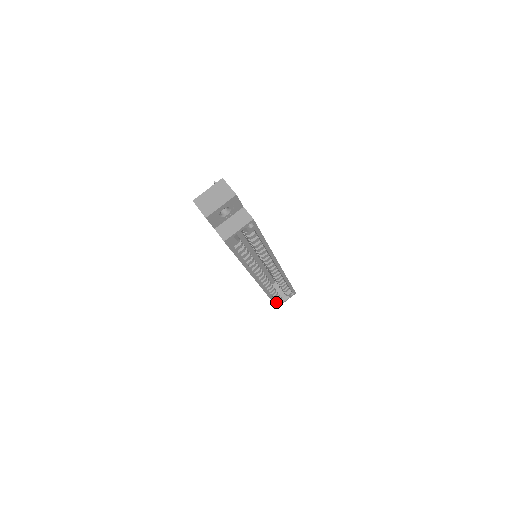
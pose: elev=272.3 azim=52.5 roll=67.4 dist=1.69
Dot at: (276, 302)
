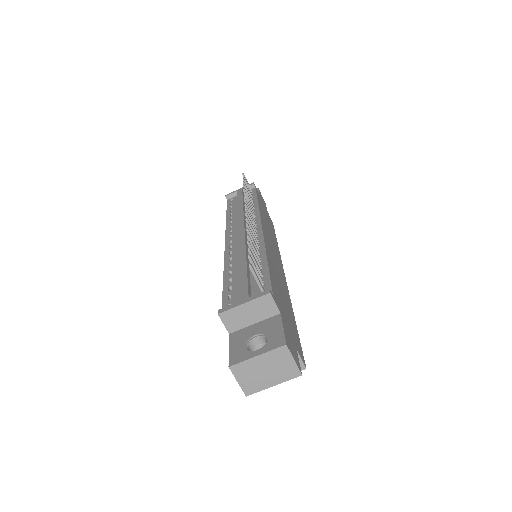
Dot at: occluded
